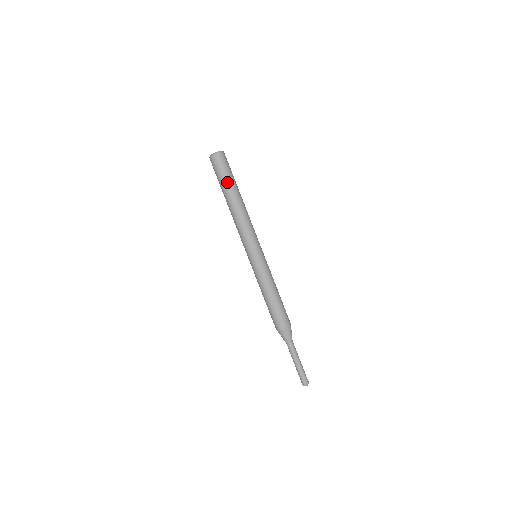
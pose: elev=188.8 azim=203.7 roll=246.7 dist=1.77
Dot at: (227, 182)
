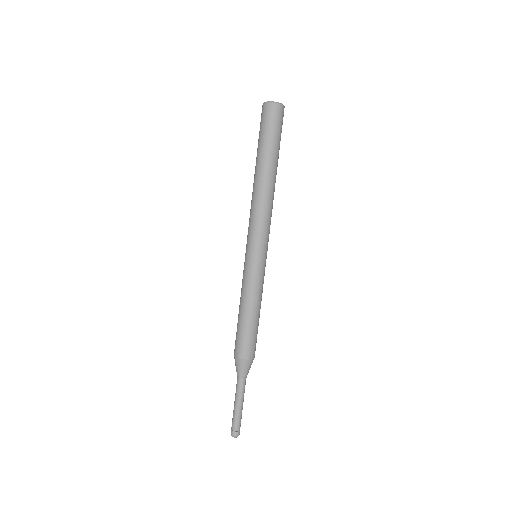
Dot at: (273, 148)
